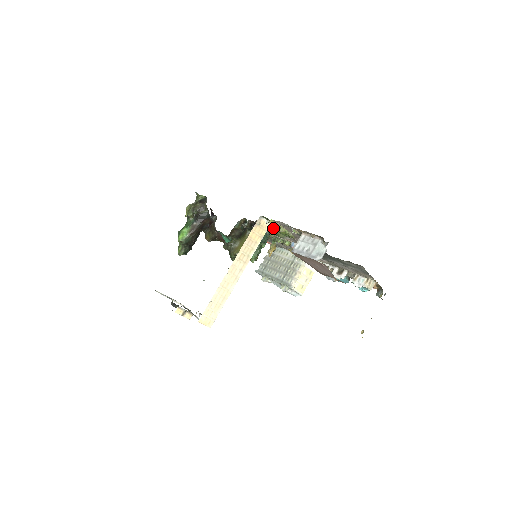
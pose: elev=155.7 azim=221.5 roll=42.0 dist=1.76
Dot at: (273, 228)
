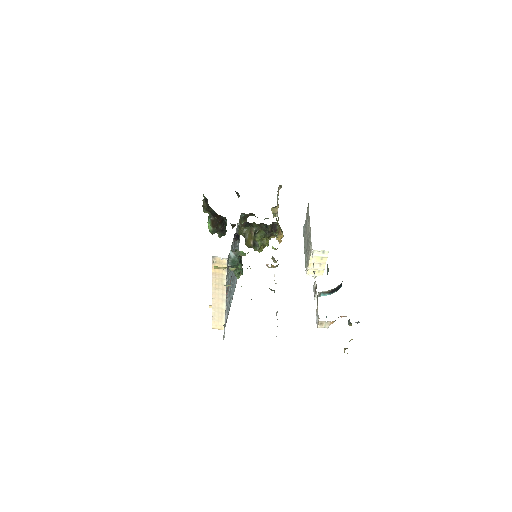
Dot at: (240, 251)
